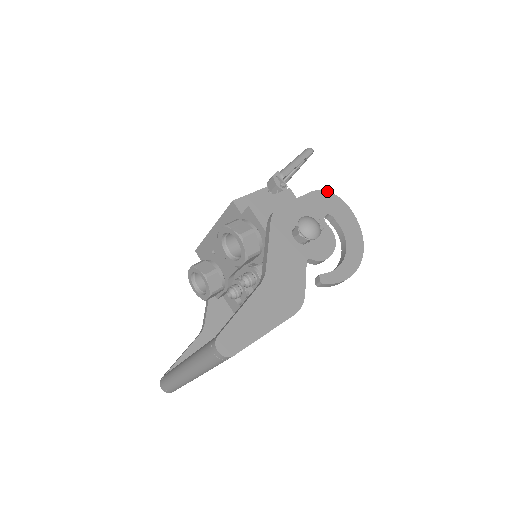
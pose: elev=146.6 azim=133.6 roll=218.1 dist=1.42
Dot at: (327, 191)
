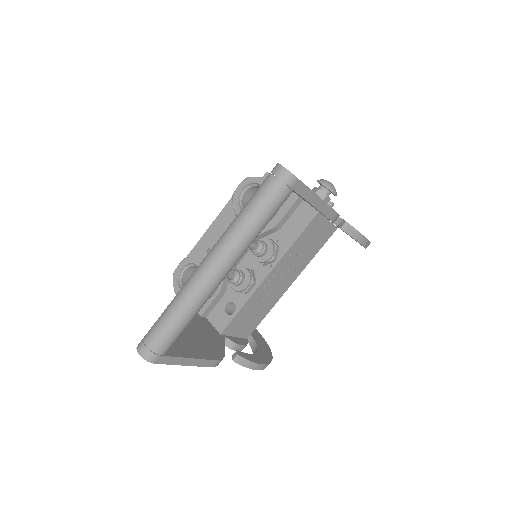
Dot at: occluded
